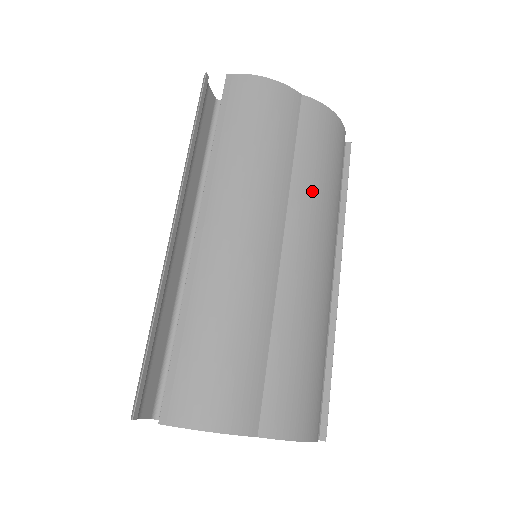
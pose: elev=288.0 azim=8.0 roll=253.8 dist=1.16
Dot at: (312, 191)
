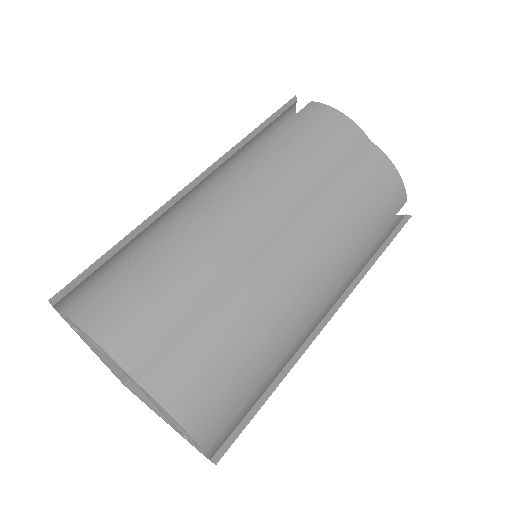
Dot at: (334, 216)
